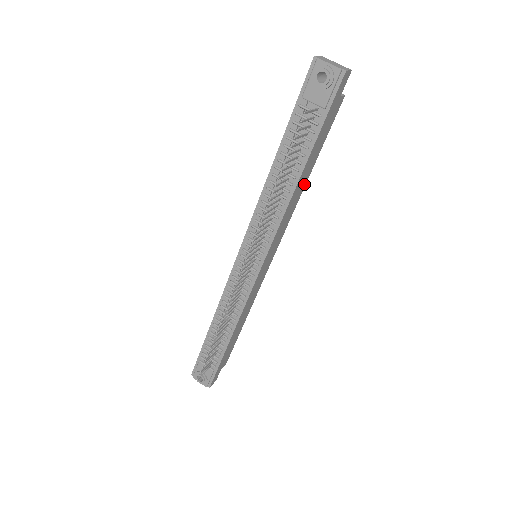
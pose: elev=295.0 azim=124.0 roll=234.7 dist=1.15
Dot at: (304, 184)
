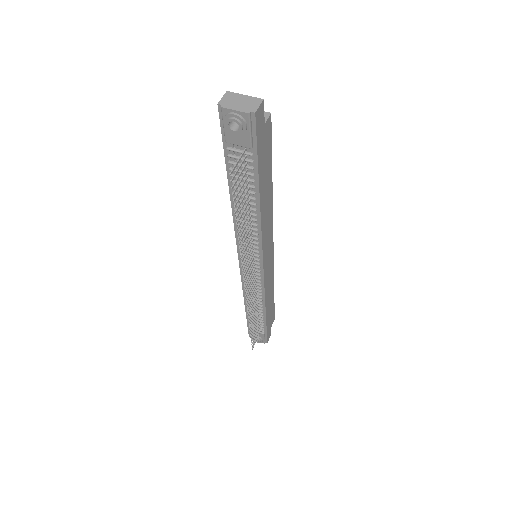
Dot at: (270, 194)
